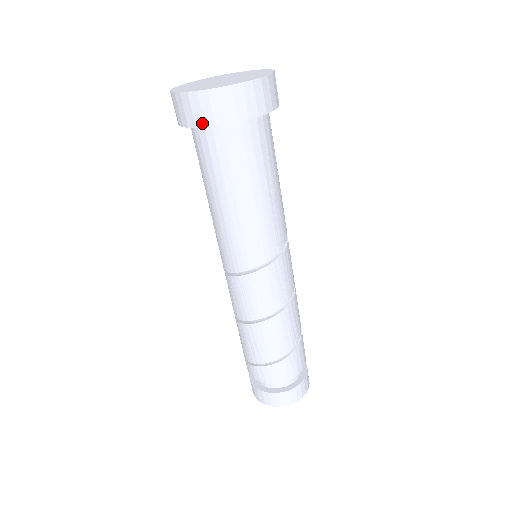
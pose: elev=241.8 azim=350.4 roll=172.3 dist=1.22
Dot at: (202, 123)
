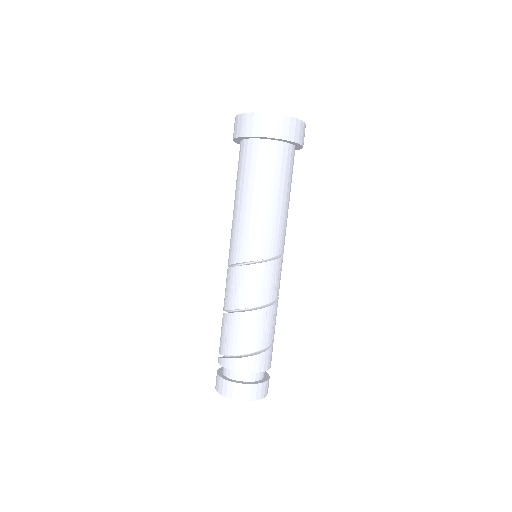
Dot at: (287, 137)
